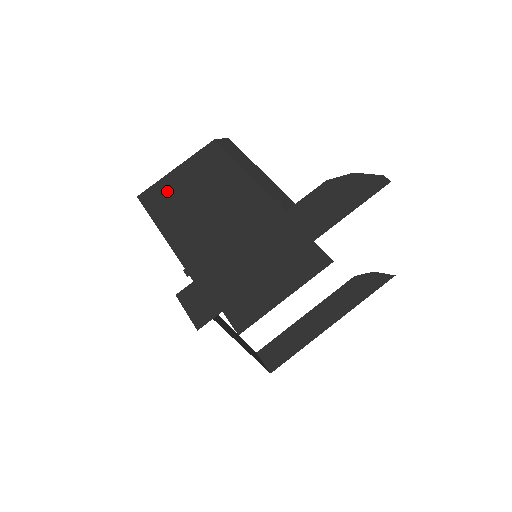
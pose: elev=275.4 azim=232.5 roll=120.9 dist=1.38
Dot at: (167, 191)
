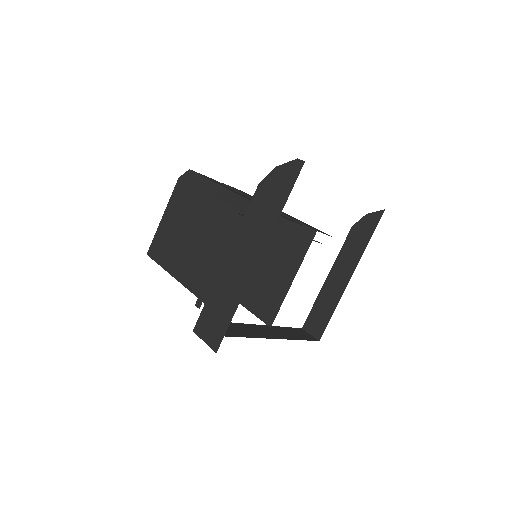
Dot at: (164, 240)
